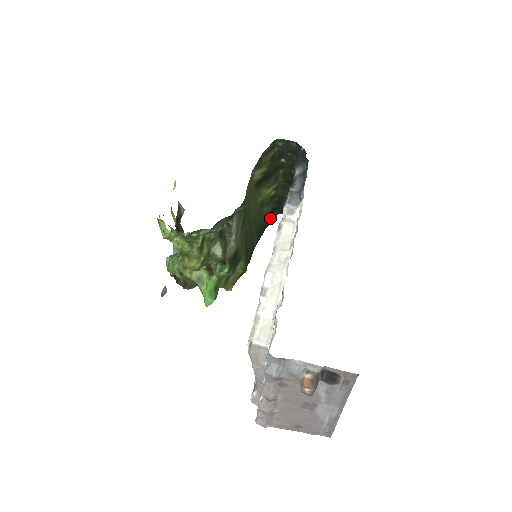
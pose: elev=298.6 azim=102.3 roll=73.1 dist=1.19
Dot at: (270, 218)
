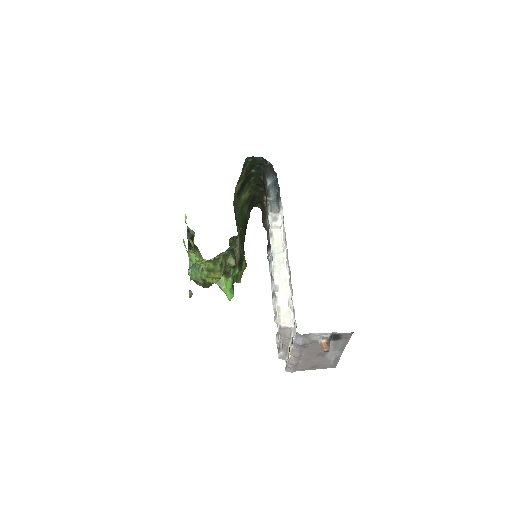
Dot at: (248, 213)
